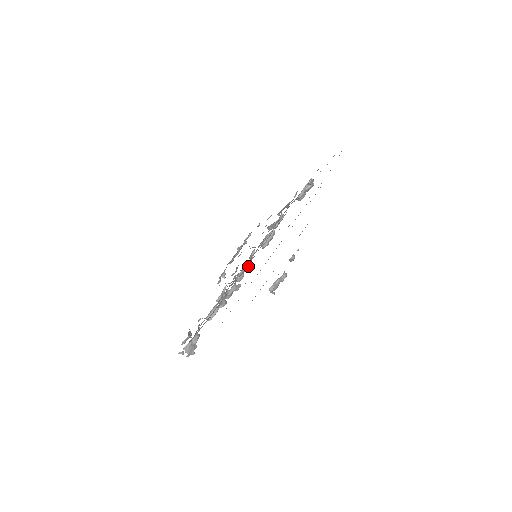
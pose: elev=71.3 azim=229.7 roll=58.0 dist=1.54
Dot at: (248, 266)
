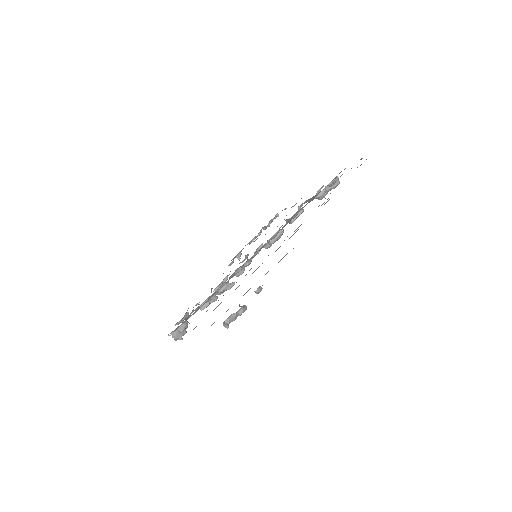
Dot at: (249, 263)
